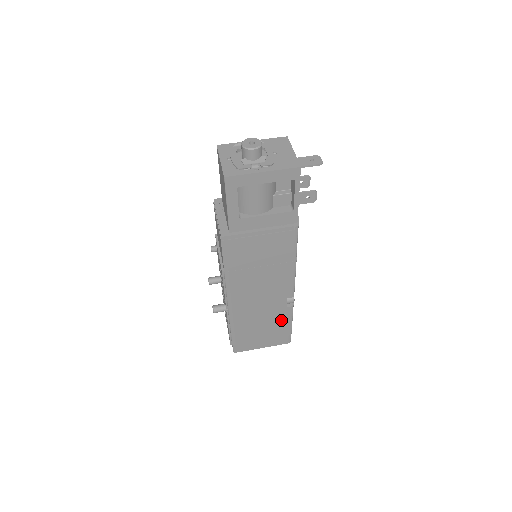
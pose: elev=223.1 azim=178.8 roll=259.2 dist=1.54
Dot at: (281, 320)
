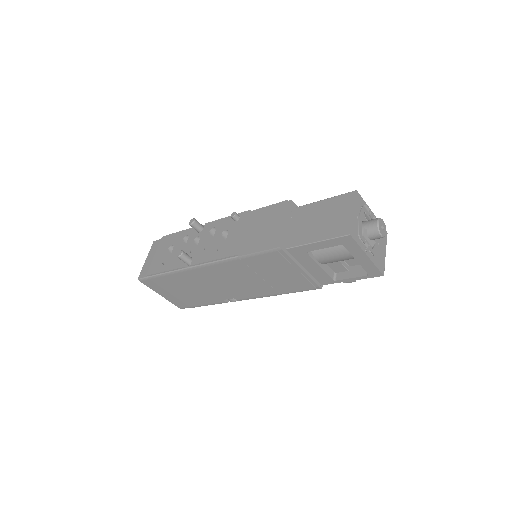
Dot at: (205, 299)
